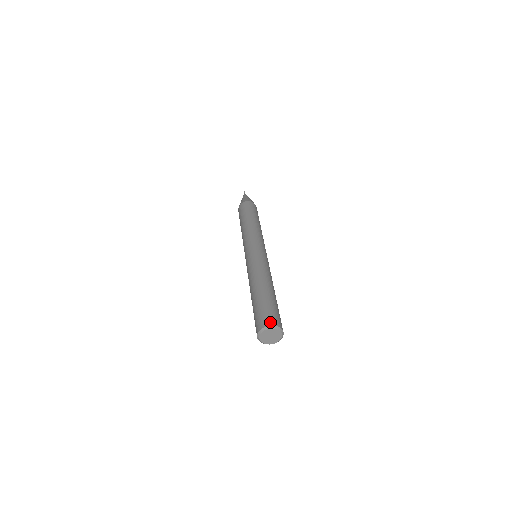
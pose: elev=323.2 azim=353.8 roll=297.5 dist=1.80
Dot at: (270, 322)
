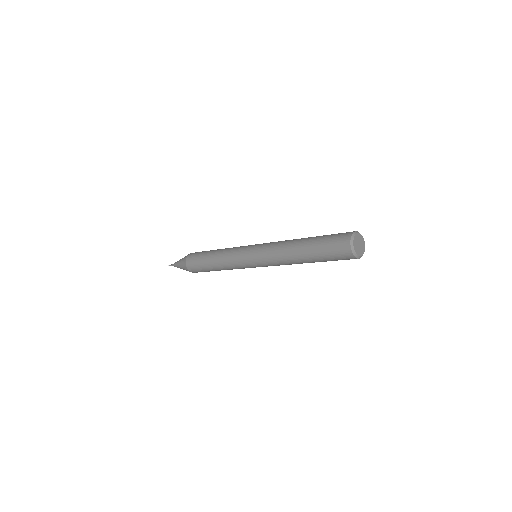
Dot at: (349, 233)
